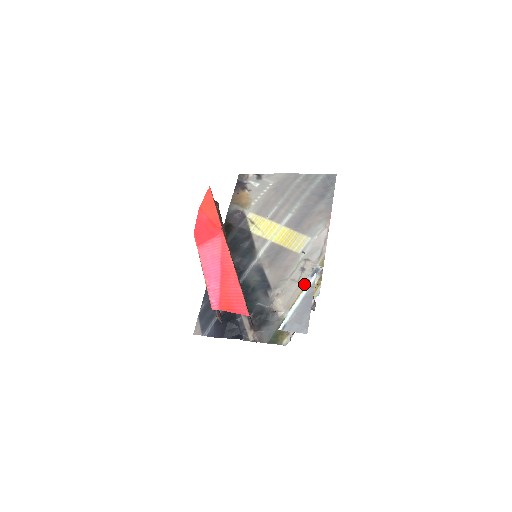
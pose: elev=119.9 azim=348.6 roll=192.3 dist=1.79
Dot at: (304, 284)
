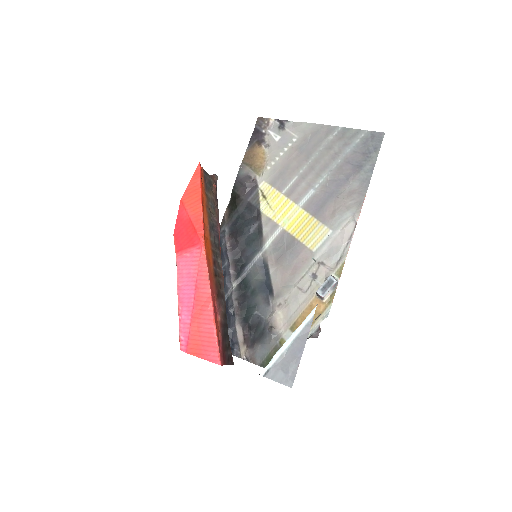
Dot at: (312, 298)
